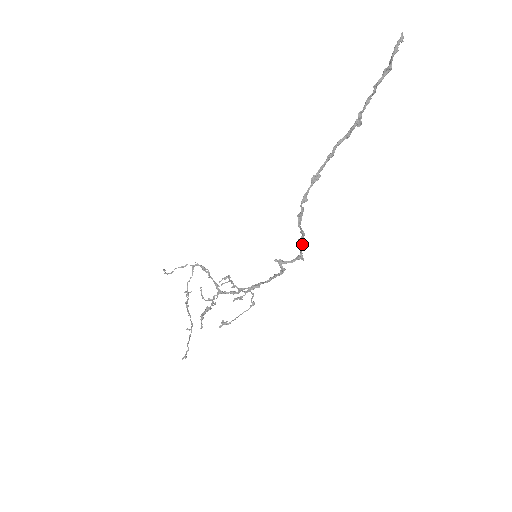
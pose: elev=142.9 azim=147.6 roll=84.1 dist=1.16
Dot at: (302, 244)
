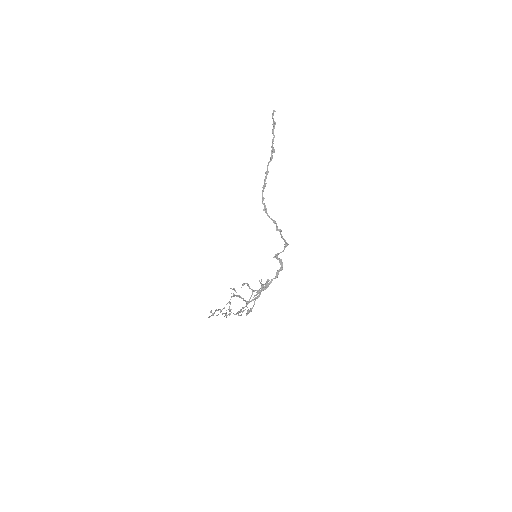
Dot at: (280, 232)
